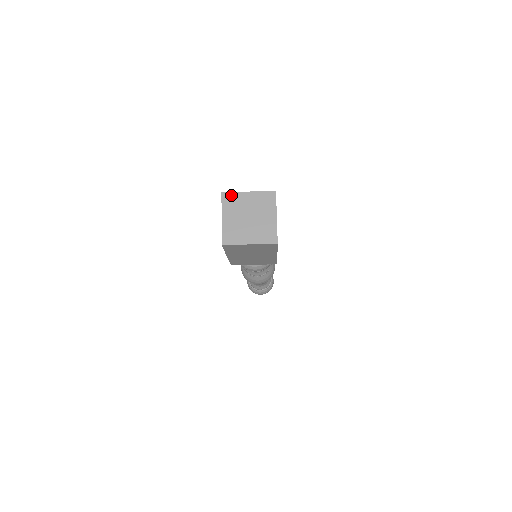
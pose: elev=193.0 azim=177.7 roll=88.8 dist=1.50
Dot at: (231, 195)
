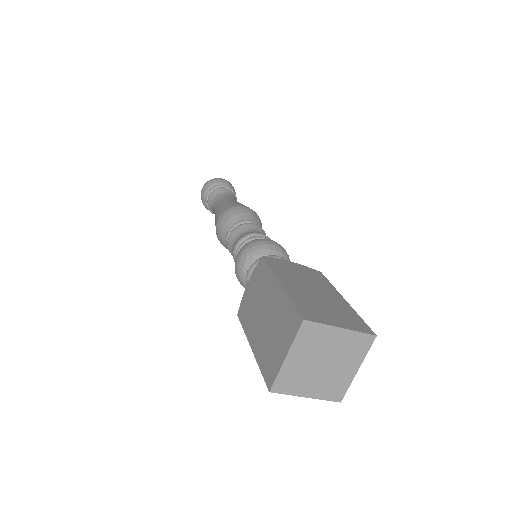
Dot at: (315, 327)
